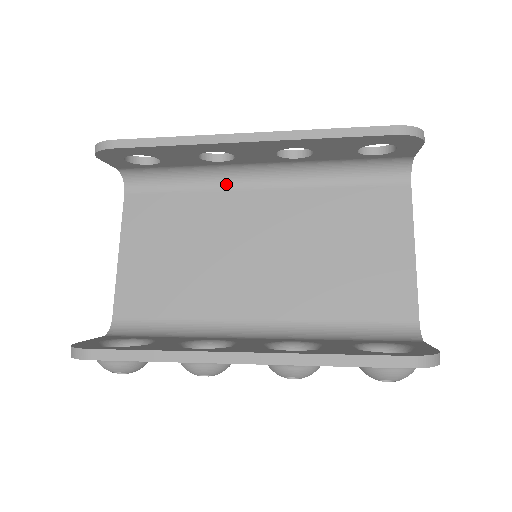
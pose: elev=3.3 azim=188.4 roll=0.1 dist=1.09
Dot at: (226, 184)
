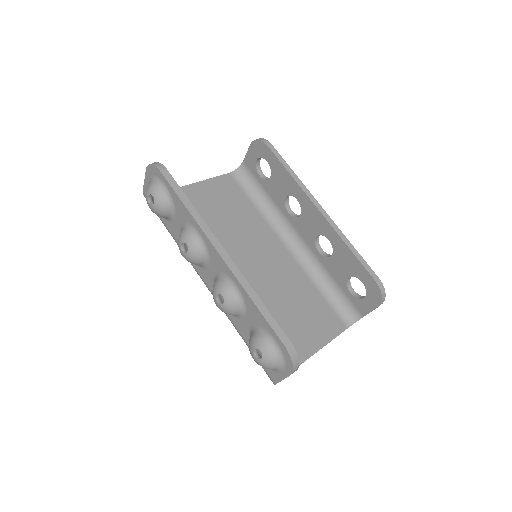
Dot at: (274, 226)
